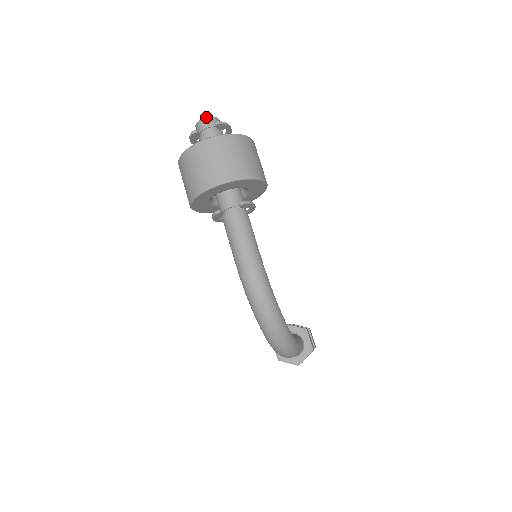
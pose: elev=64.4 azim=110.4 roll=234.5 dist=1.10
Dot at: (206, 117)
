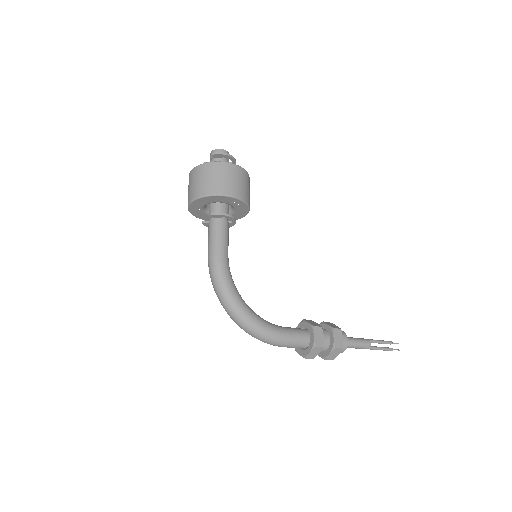
Dot at: (212, 150)
